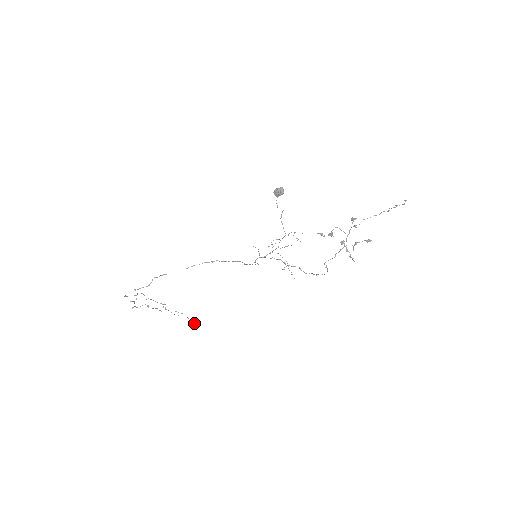
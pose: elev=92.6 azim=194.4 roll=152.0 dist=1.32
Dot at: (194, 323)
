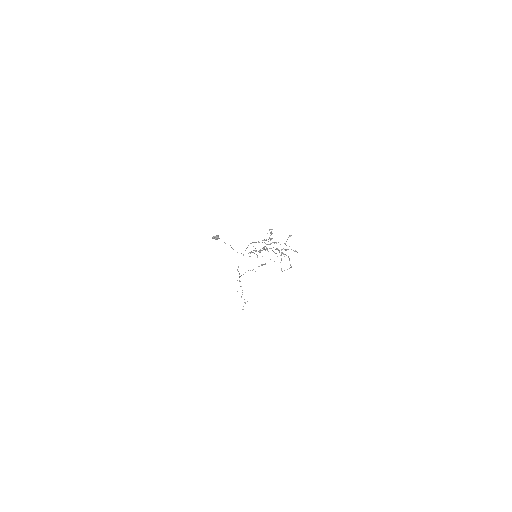
Dot at: occluded
